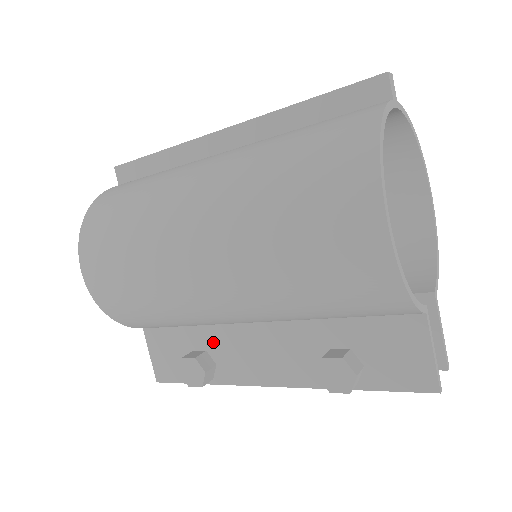
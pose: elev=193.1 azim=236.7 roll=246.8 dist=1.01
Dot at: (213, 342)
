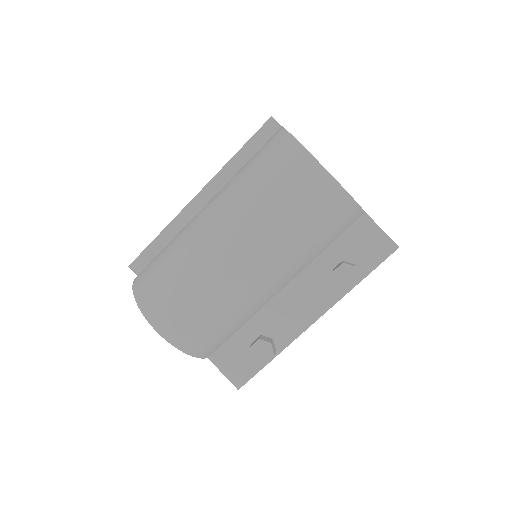
Dot at: (262, 325)
